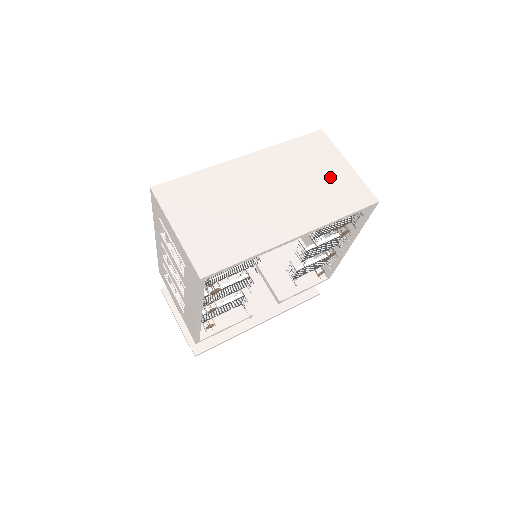
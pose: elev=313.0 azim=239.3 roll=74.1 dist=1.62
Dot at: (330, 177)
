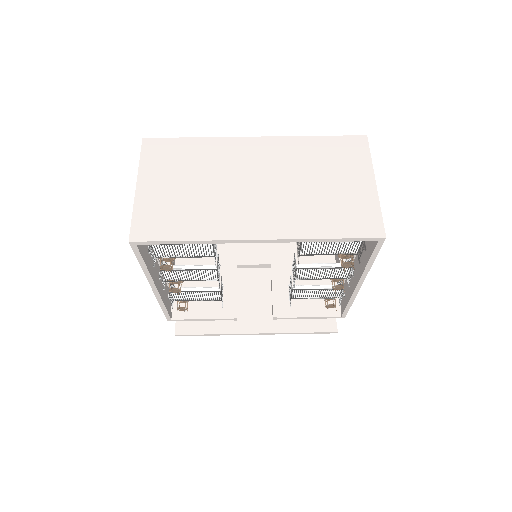
Dot at: (341, 190)
